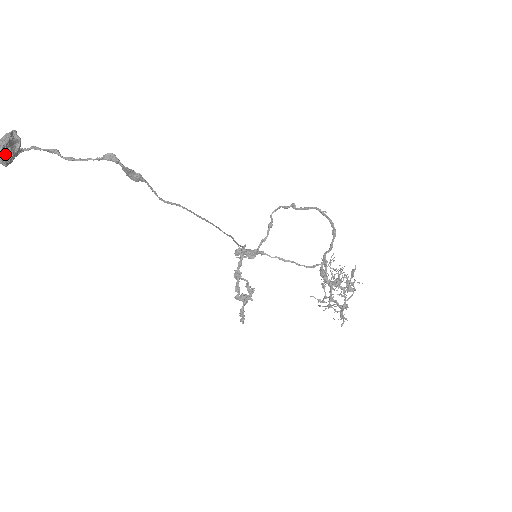
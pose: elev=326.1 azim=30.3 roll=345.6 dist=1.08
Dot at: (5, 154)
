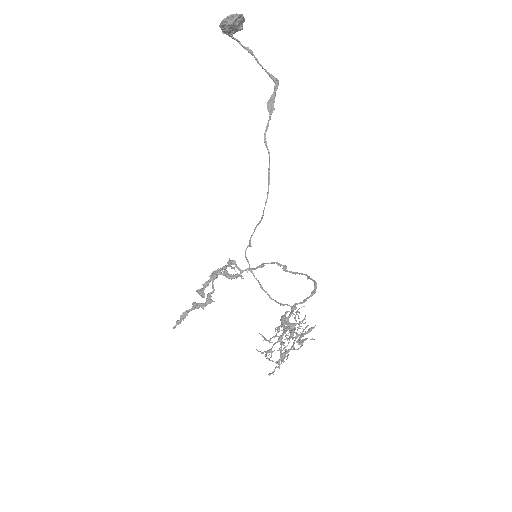
Dot at: (236, 20)
